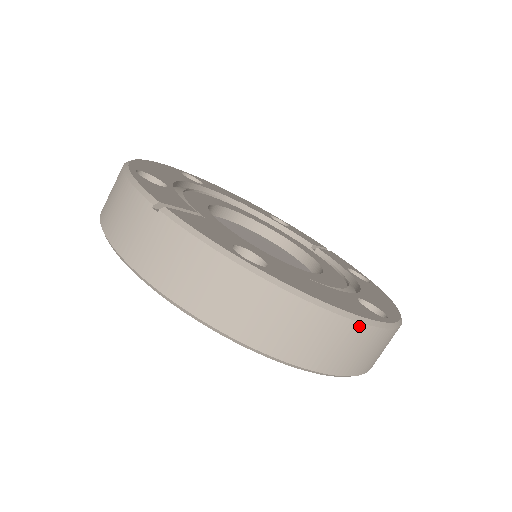
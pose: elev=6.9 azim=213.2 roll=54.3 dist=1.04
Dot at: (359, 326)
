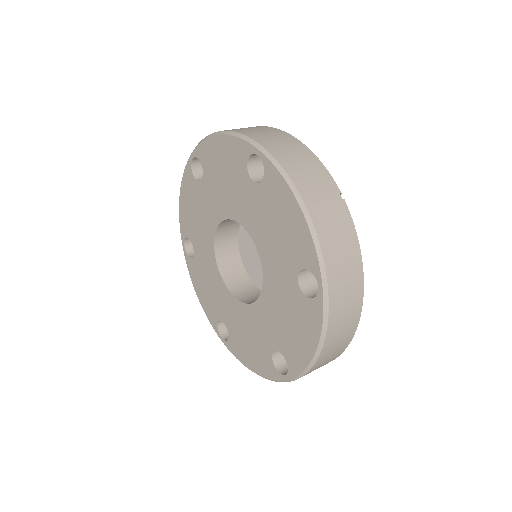
Dot at: (343, 350)
